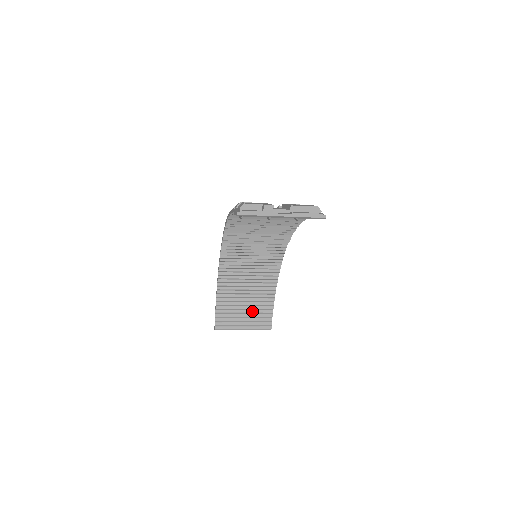
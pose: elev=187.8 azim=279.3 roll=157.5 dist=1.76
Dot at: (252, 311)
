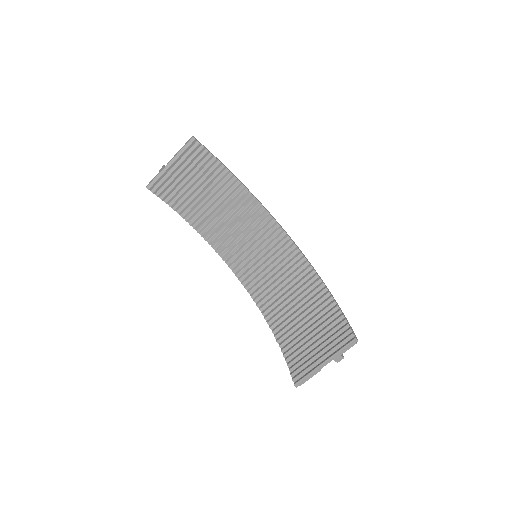
Dot at: (323, 336)
